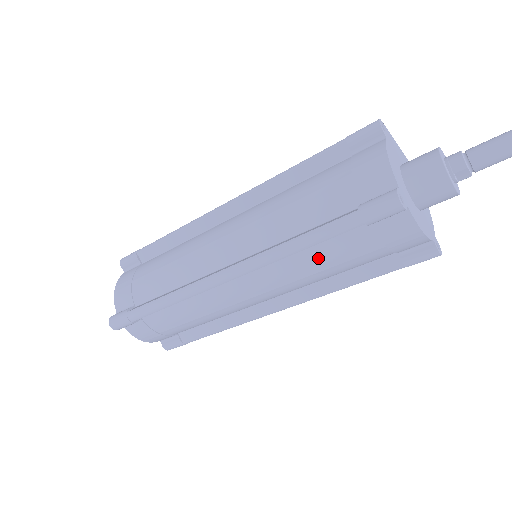
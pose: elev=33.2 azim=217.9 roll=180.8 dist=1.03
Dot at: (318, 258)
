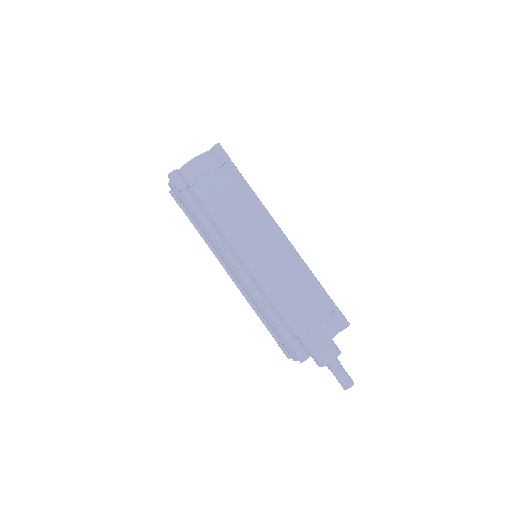
Dot at: (265, 313)
